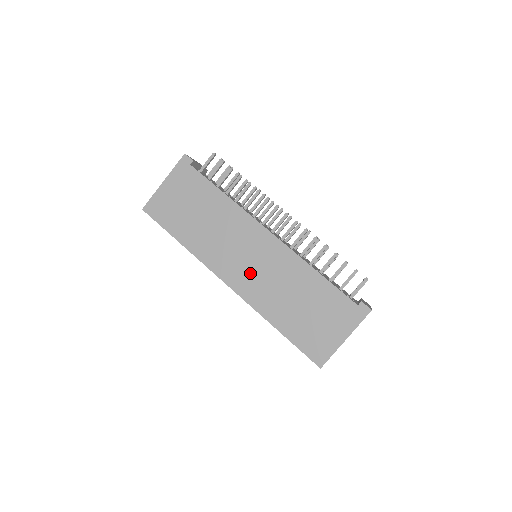
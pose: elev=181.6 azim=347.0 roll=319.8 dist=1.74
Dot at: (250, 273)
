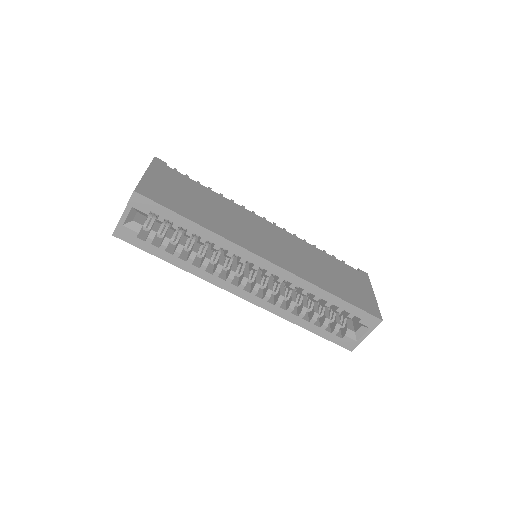
Dot at: (280, 251)
